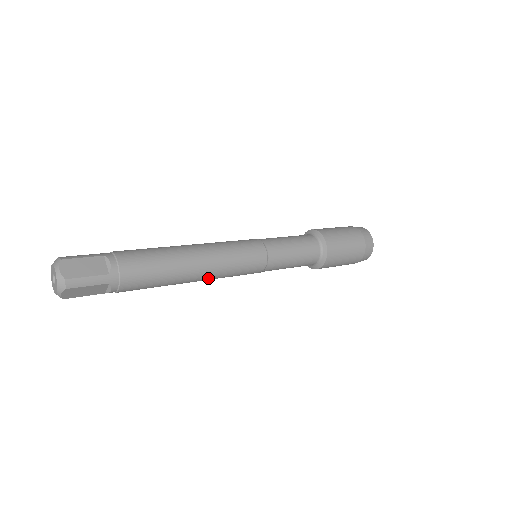
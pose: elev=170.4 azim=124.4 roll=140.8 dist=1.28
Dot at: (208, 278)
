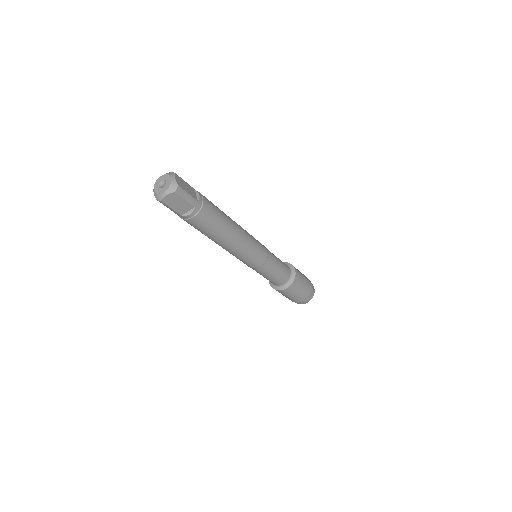
Dot at: (234, 248)
